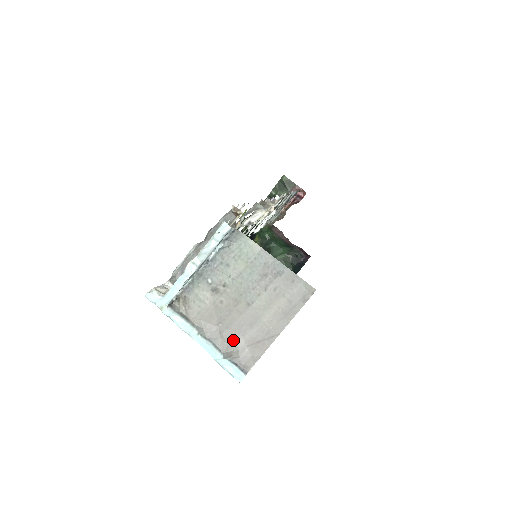
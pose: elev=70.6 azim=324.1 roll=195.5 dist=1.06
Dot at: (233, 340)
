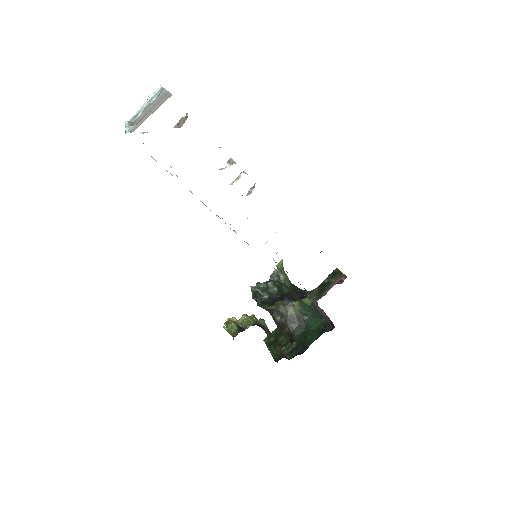
Dot at: (137, 124)
